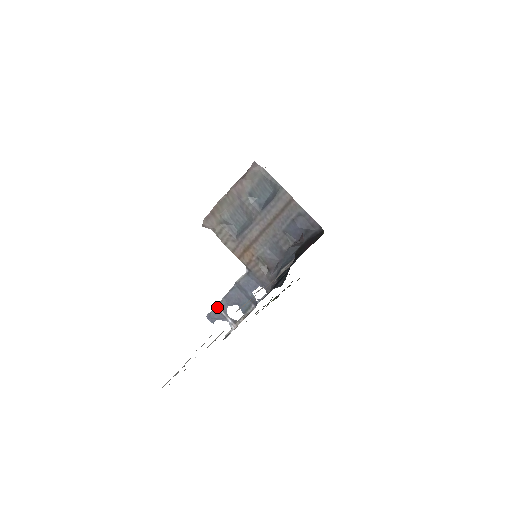
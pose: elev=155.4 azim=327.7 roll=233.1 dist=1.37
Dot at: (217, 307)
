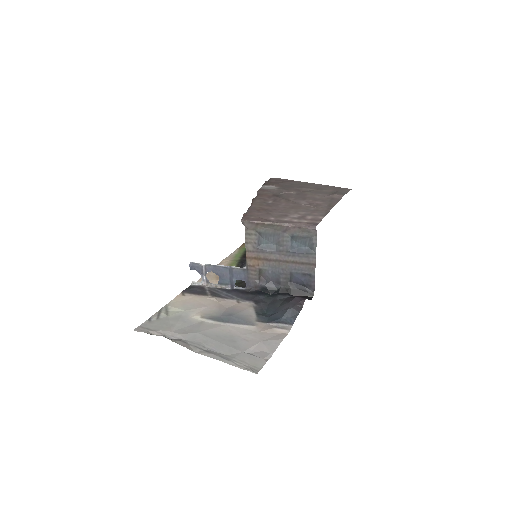
Dot at: (203, 265)
